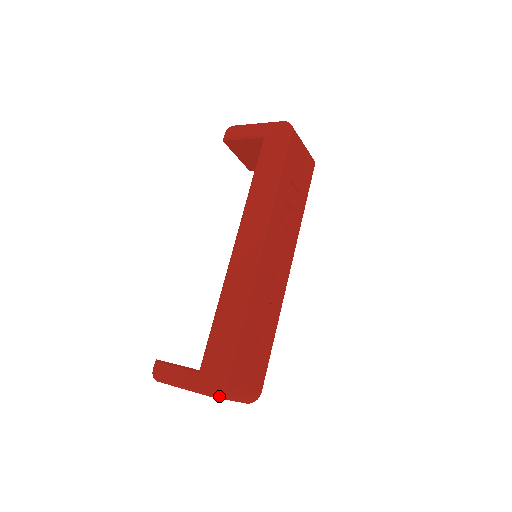
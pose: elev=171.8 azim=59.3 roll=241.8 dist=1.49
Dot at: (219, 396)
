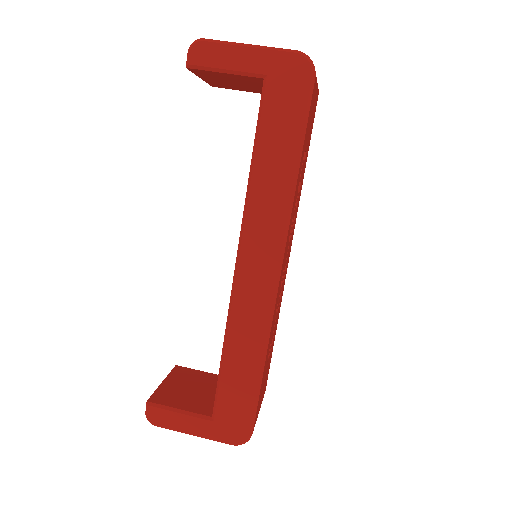
Dot at: (241, 442)
